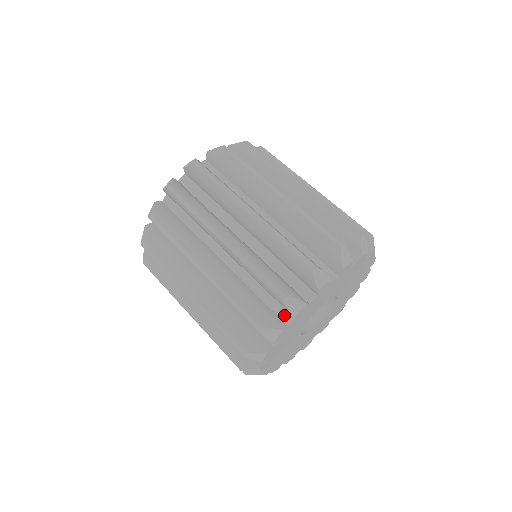
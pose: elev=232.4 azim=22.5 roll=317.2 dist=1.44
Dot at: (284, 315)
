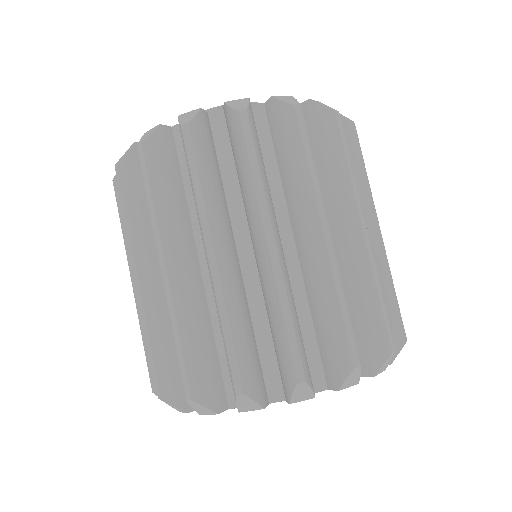
Dot at: (316, 375)
